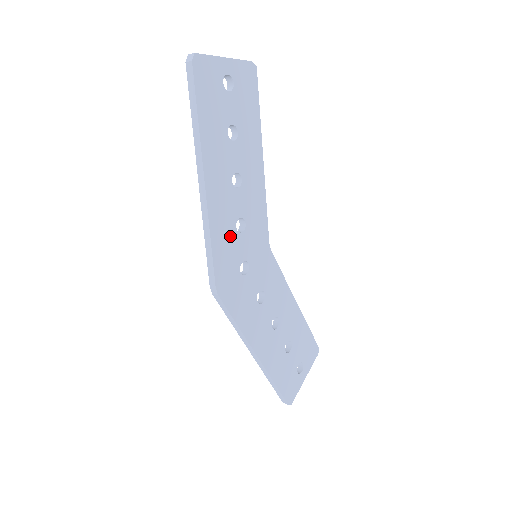
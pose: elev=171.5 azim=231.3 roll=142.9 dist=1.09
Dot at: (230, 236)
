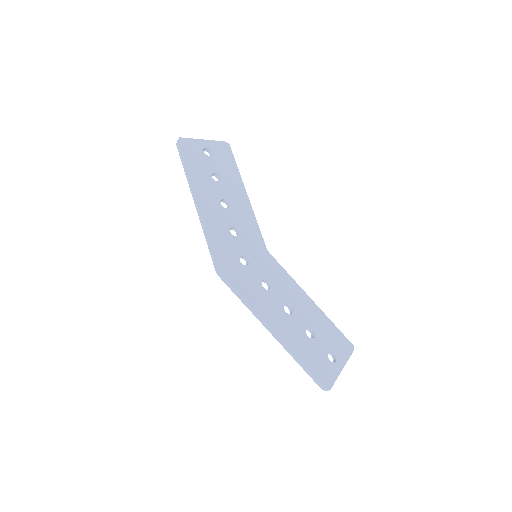
Dot at: (226, 237)
